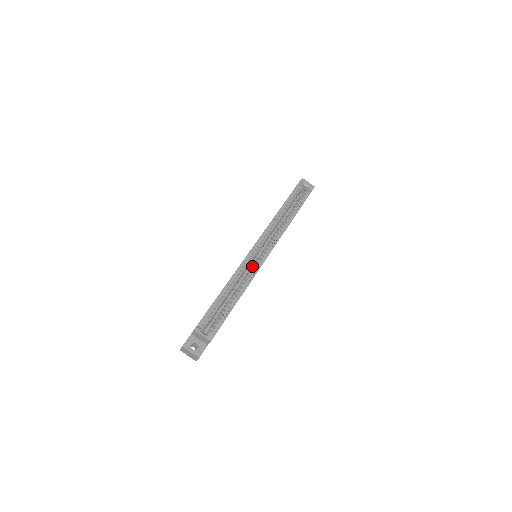
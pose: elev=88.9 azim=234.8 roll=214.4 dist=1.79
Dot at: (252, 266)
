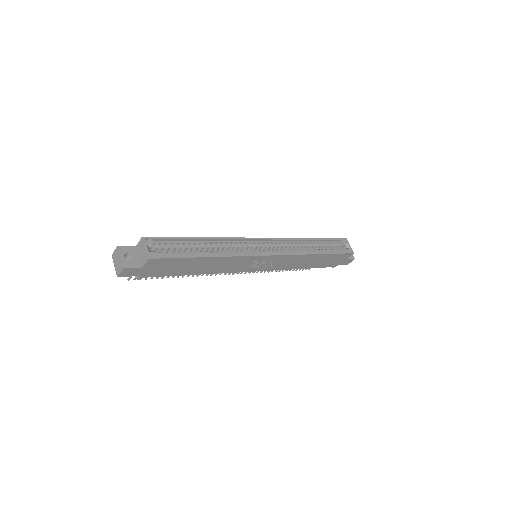
Dot at: occluded
